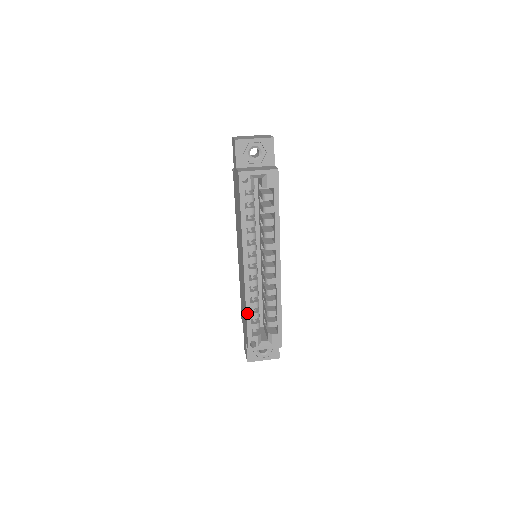
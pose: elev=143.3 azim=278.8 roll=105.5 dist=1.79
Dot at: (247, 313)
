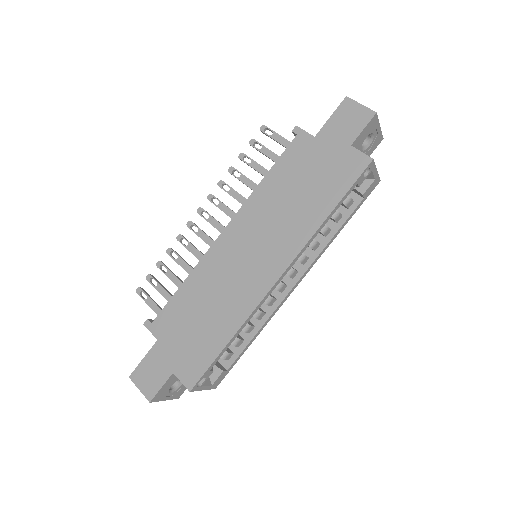
Dot at: (233, 338)
